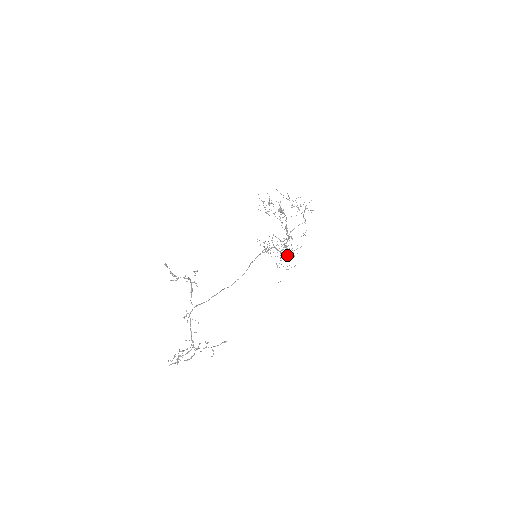
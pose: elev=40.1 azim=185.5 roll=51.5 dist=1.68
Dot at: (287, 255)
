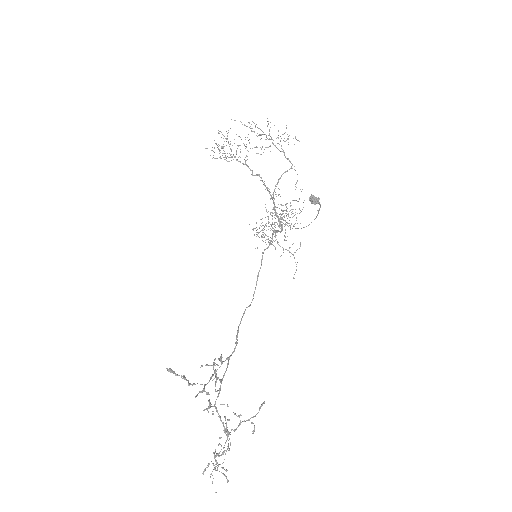
Dot at: (285, 230)
